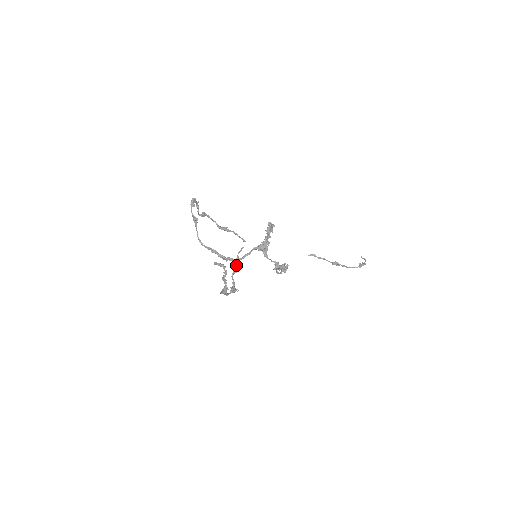
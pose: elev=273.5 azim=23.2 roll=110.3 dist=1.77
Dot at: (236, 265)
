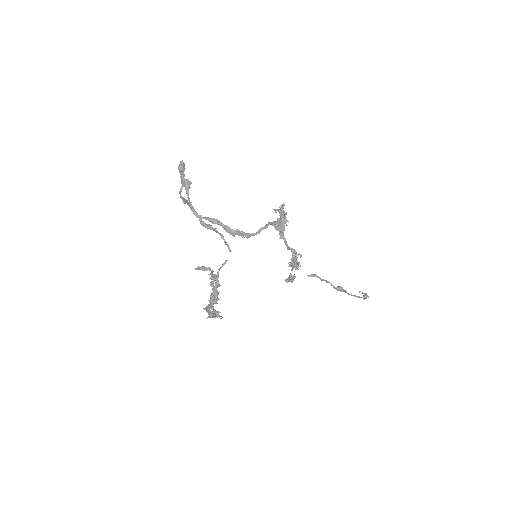
Dot at: occluded
